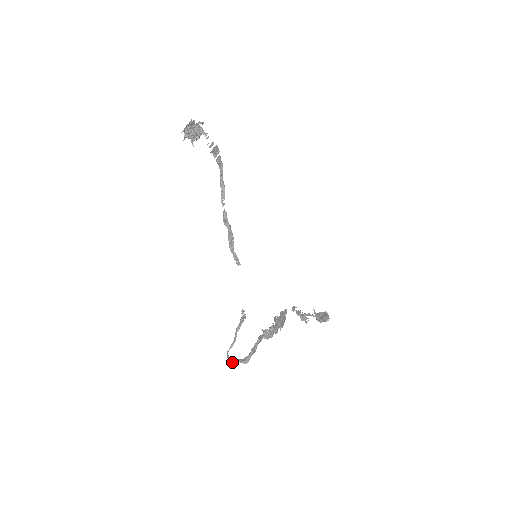
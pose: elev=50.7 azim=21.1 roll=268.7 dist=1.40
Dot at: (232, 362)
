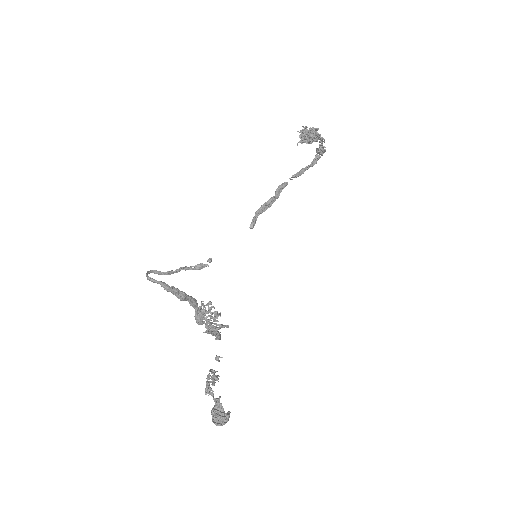
Dot at: (150, 277)
